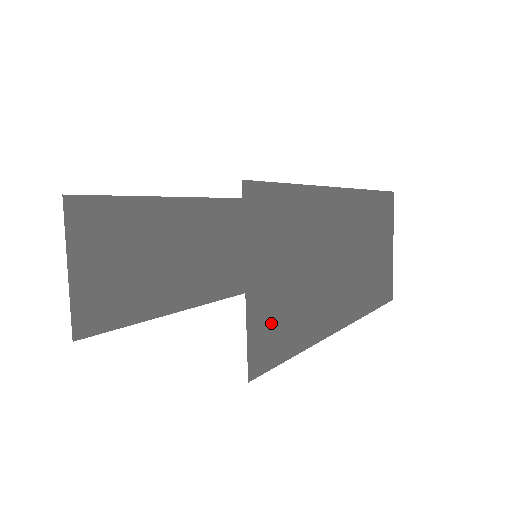
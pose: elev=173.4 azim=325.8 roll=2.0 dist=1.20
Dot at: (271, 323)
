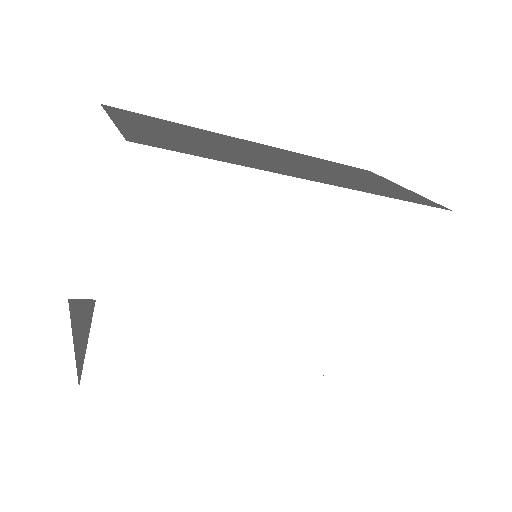
Dot at: (161, 139)
